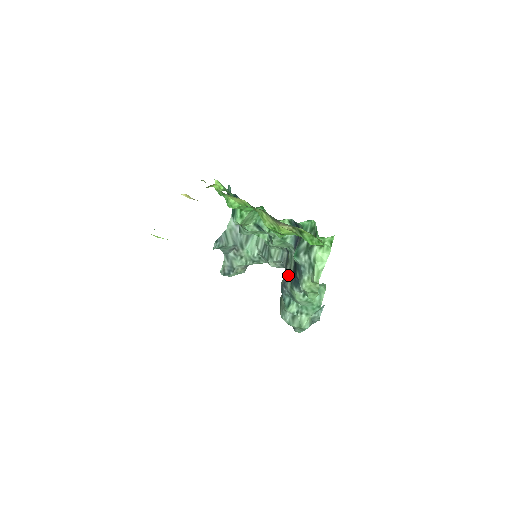
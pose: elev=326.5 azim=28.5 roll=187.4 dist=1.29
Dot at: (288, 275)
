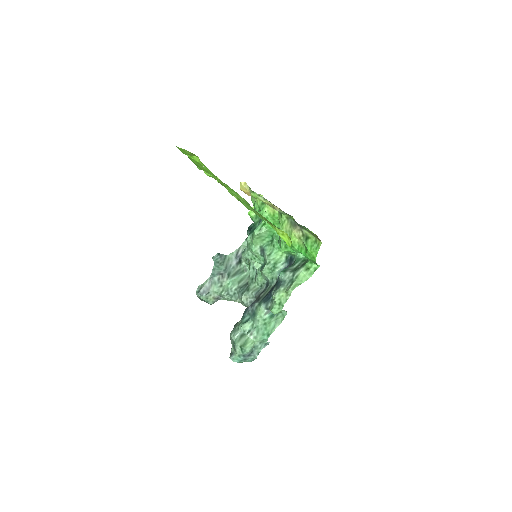
Dot at: (260, 298)
